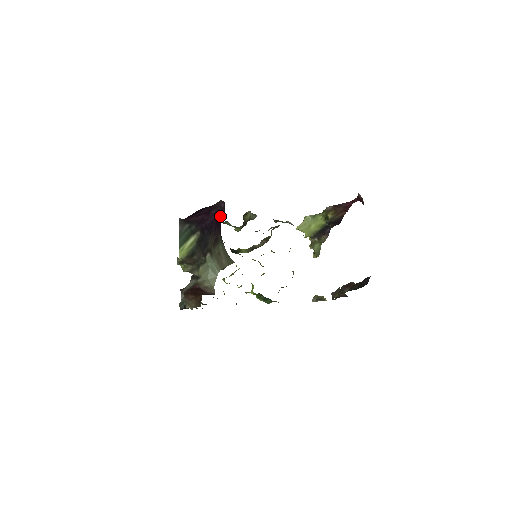
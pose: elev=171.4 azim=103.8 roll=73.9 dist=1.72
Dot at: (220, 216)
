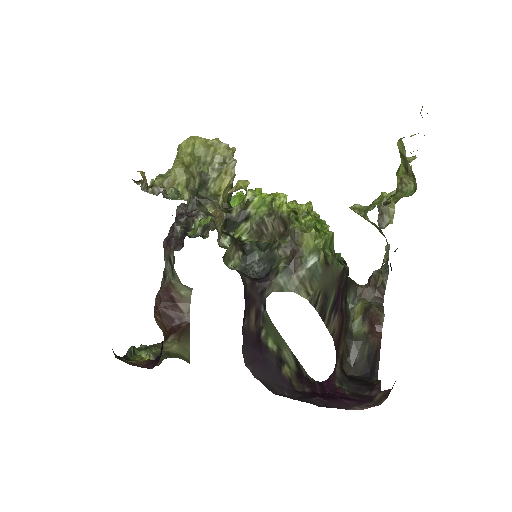
Dot at: occluded
